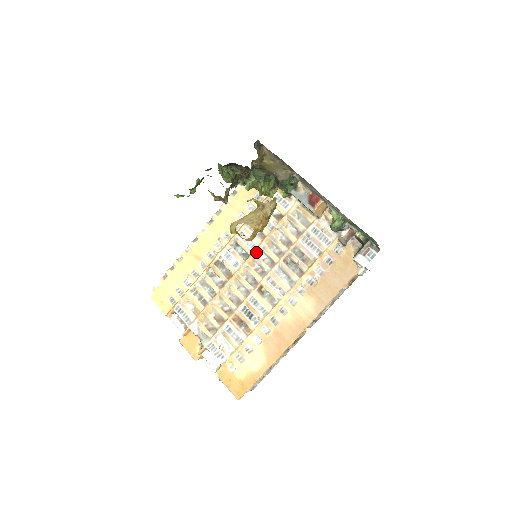
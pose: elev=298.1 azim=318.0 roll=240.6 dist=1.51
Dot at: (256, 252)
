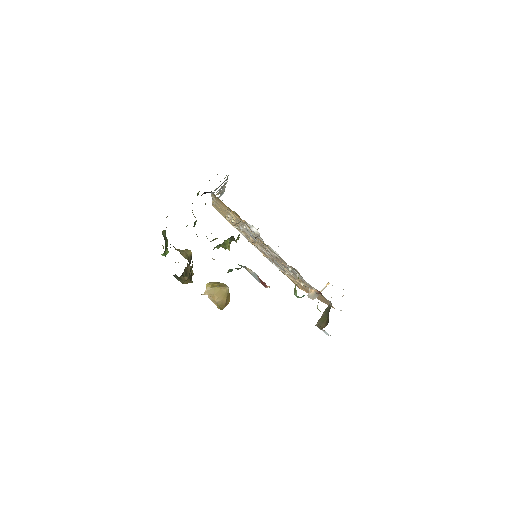
Dot at: (259, 243)
